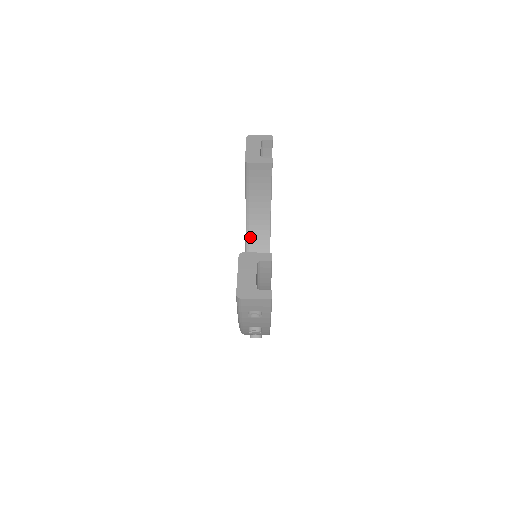
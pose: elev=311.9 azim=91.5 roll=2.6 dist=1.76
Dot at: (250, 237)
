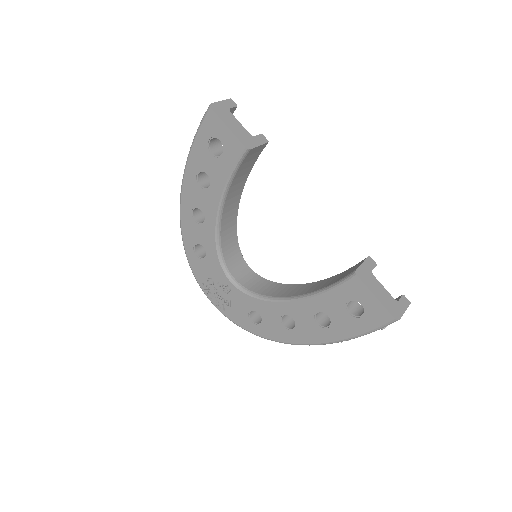
Dot at: (221, 235)
